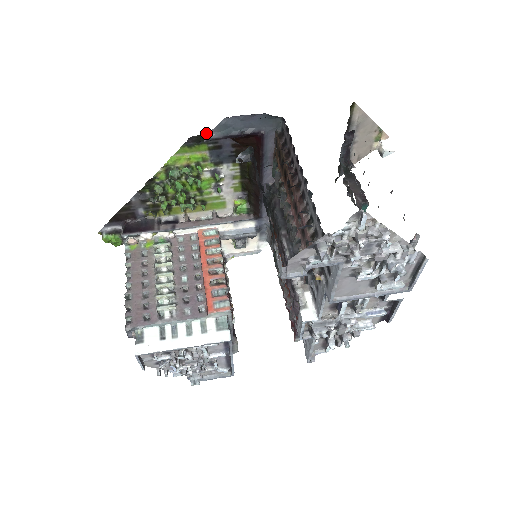
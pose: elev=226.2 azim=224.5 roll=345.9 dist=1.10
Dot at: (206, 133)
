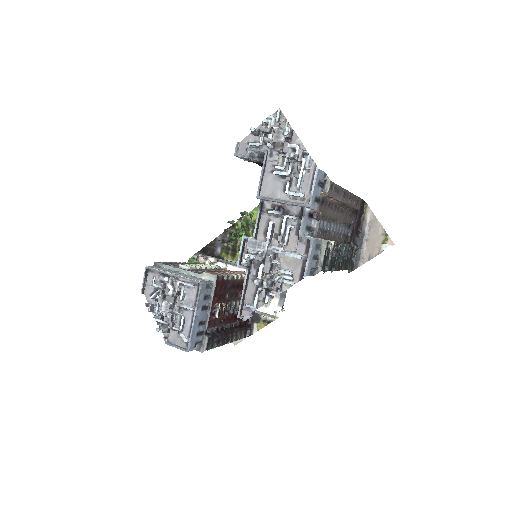
Dot at: occluded
